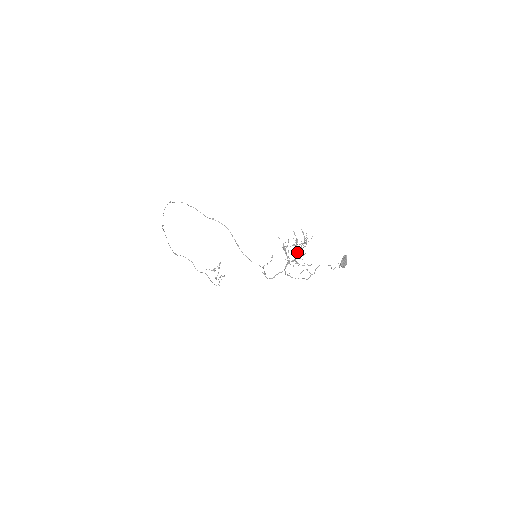
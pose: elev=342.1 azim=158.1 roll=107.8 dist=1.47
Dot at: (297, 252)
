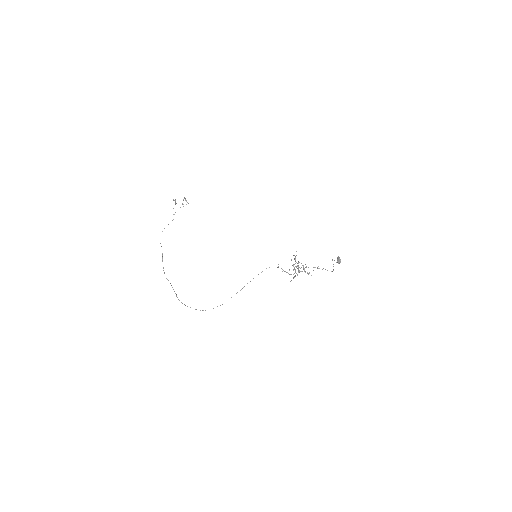
Dot at: occluded
